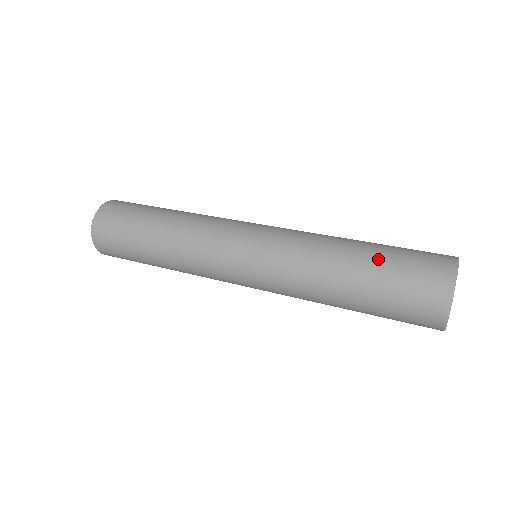
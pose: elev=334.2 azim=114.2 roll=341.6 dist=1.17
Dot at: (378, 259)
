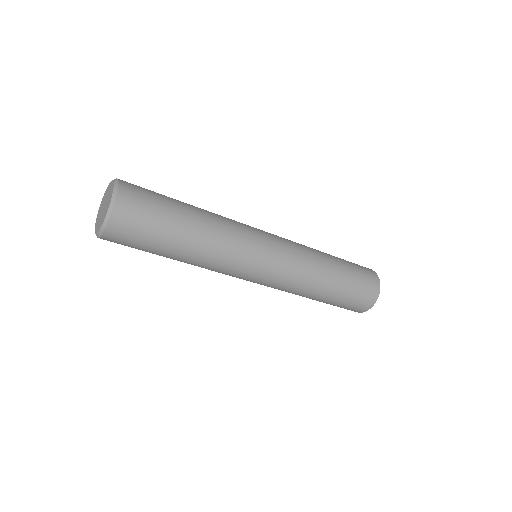
Dot at: (341, 259)
